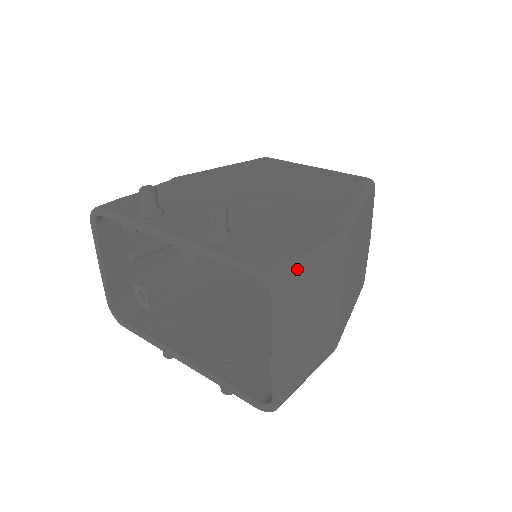
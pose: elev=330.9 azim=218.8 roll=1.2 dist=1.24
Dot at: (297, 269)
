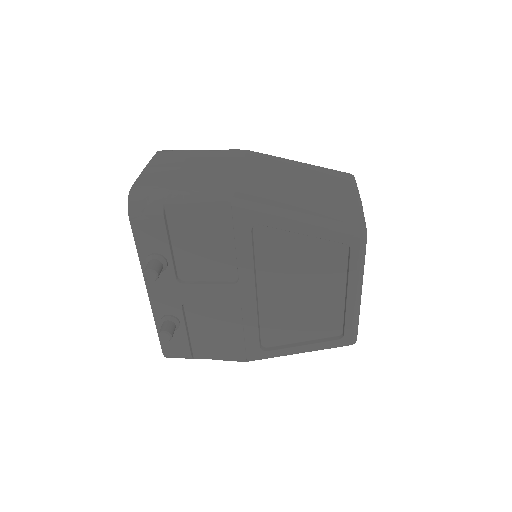
Dot at: occluded
